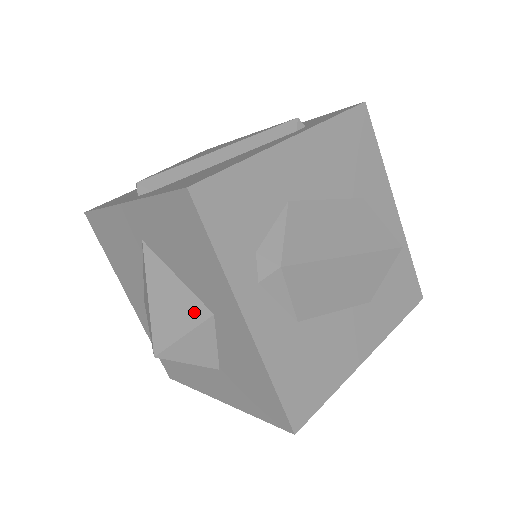
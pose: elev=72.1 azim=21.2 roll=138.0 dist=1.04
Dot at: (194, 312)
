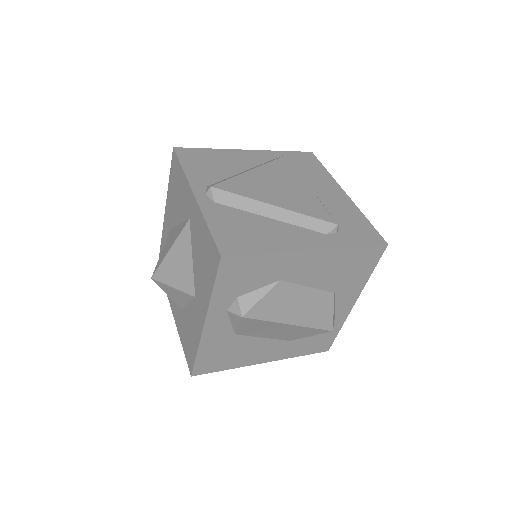
Dot at: (187, 284)
